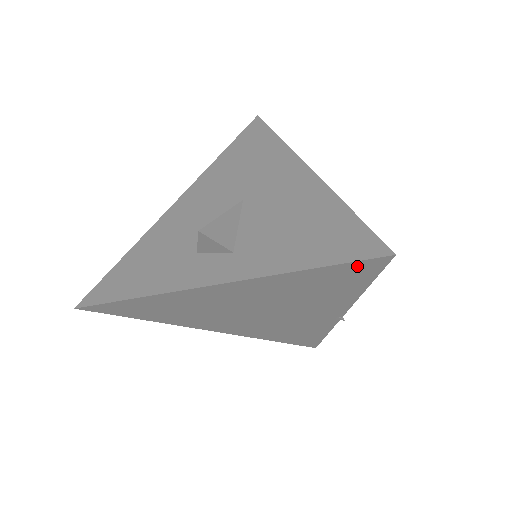
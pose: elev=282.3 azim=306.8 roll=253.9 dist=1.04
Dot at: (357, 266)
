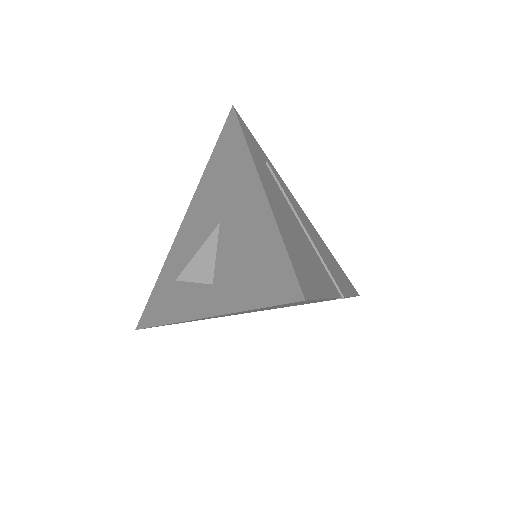
Dot at: occluded
